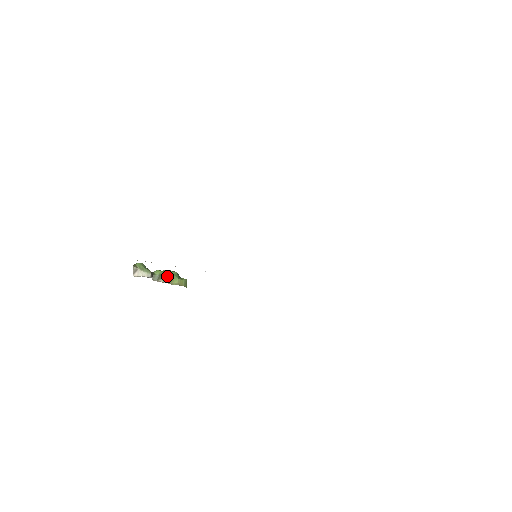
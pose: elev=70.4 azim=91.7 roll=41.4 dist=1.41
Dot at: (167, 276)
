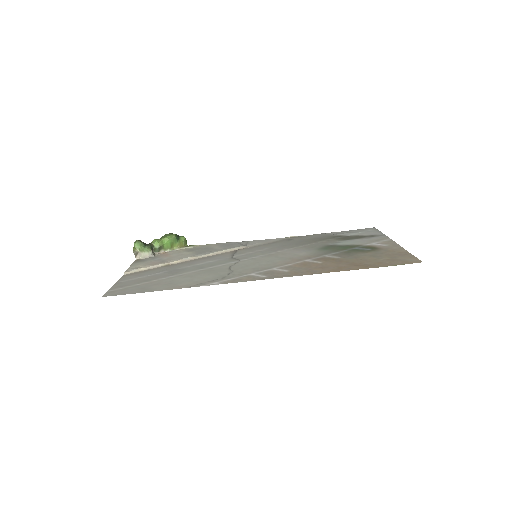
Dot at: (167, 245)
